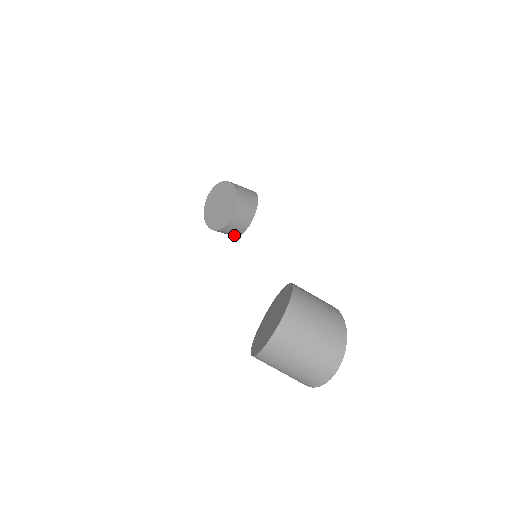
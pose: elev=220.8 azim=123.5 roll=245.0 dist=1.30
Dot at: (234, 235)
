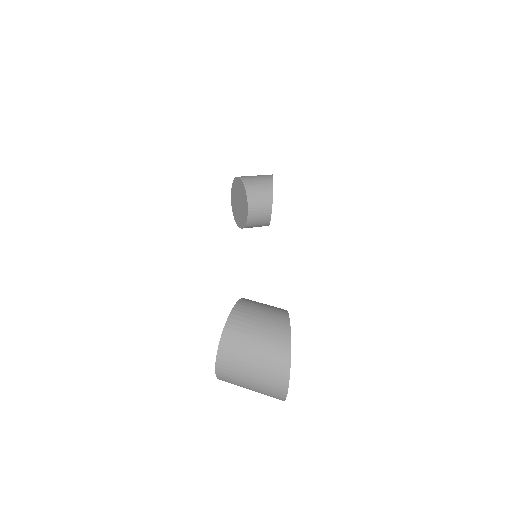
Dot at: occluded
